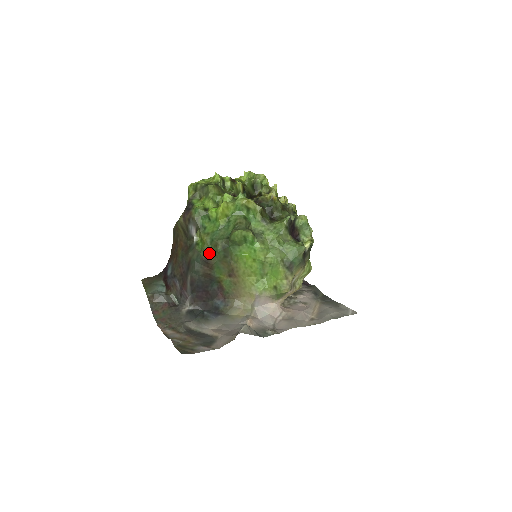
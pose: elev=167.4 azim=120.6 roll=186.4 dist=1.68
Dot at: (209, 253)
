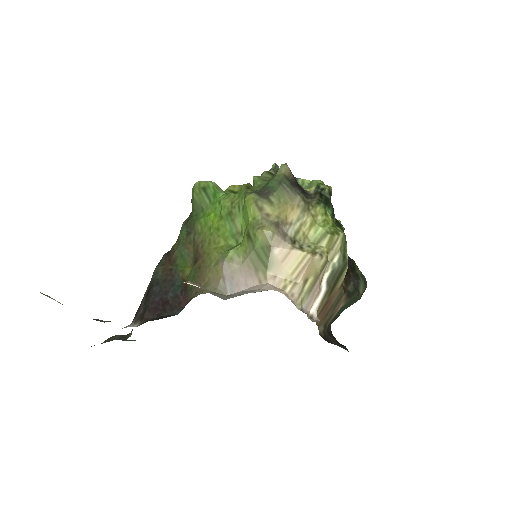
Dot at: (175, 245)
